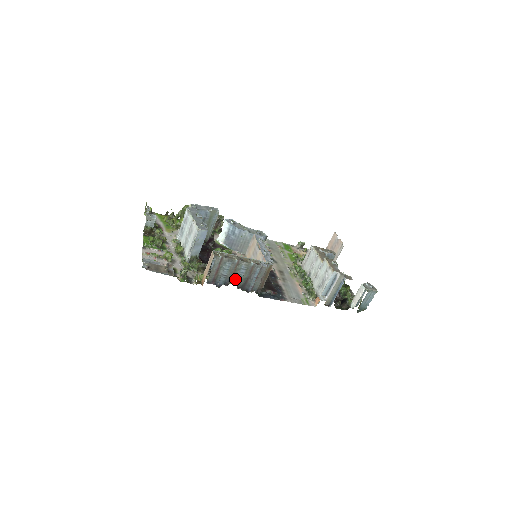
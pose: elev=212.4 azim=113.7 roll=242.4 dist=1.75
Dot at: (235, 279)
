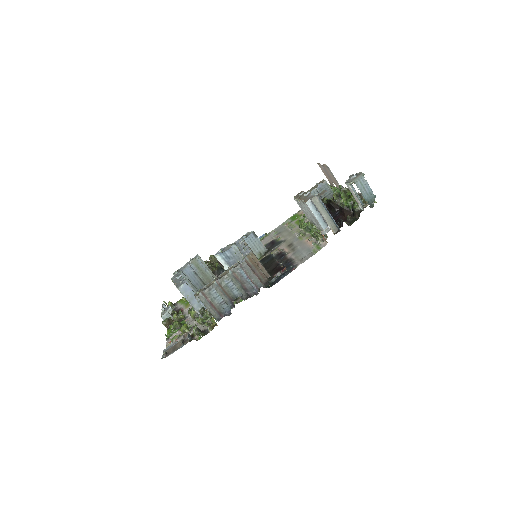
Dot at: (234, 296)
